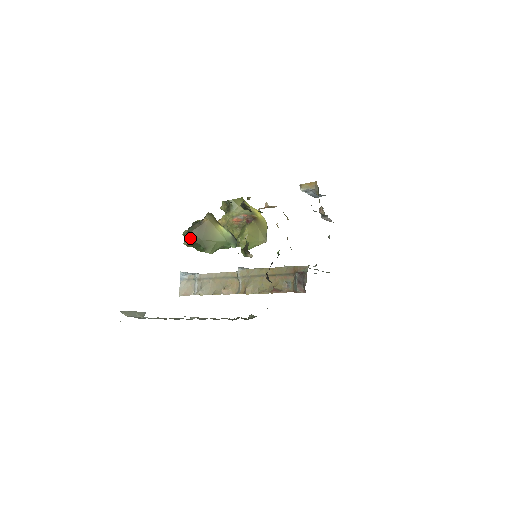
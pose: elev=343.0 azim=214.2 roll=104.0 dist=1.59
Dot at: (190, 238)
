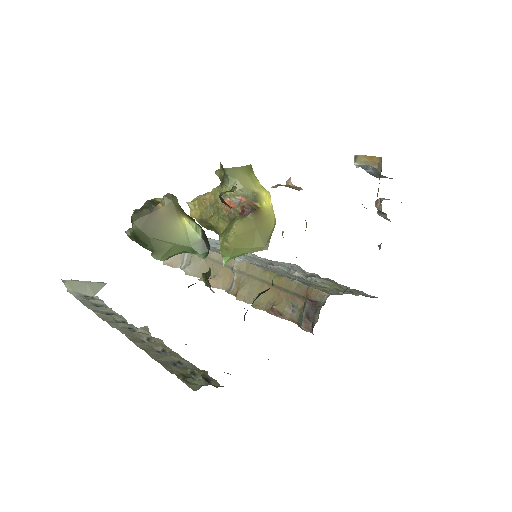
Dot at: (132, 229)
